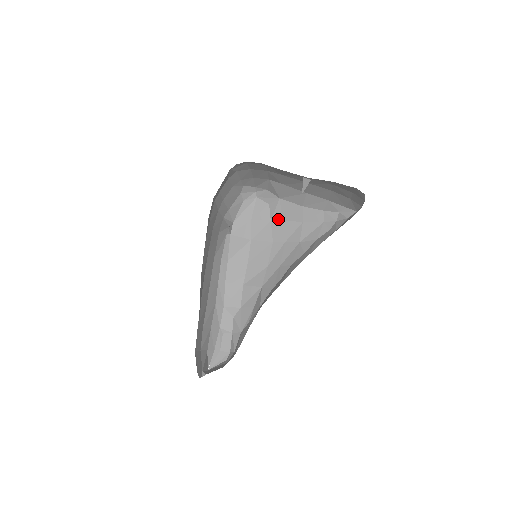
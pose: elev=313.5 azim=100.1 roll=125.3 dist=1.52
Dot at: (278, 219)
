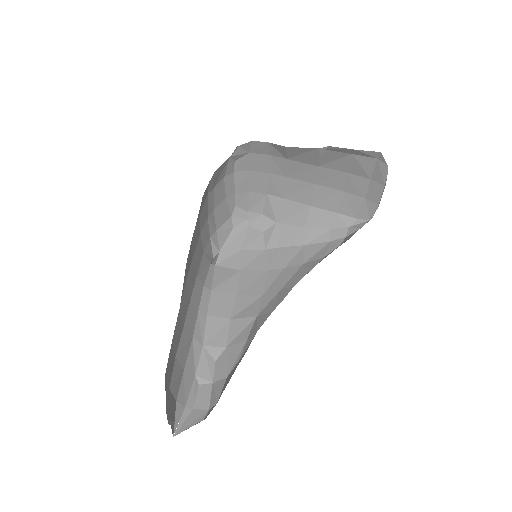
Dot at: (274, 246)
